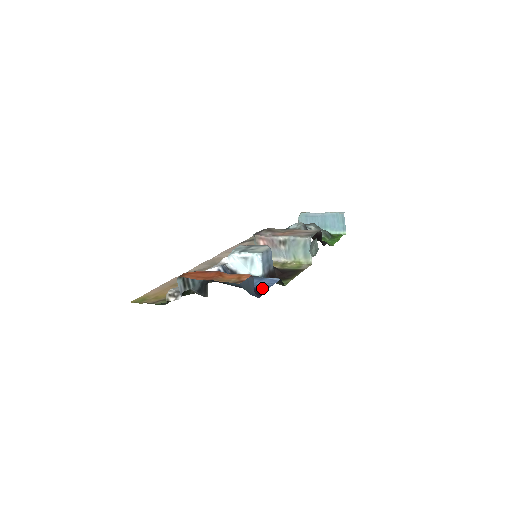
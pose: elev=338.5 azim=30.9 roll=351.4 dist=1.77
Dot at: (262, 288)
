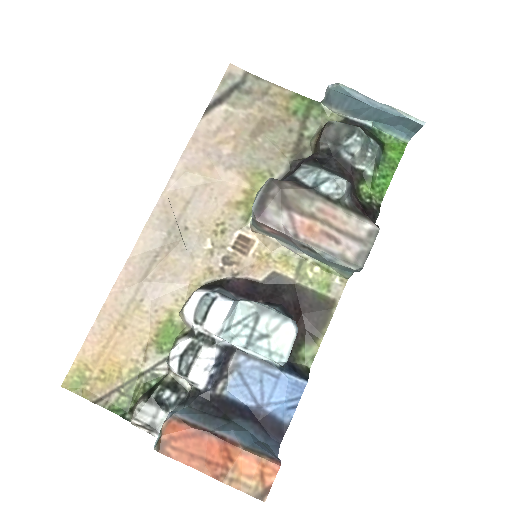
Dot at: (283, 416)
